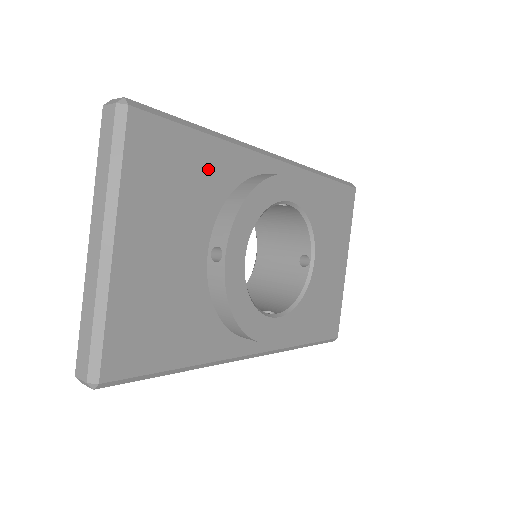
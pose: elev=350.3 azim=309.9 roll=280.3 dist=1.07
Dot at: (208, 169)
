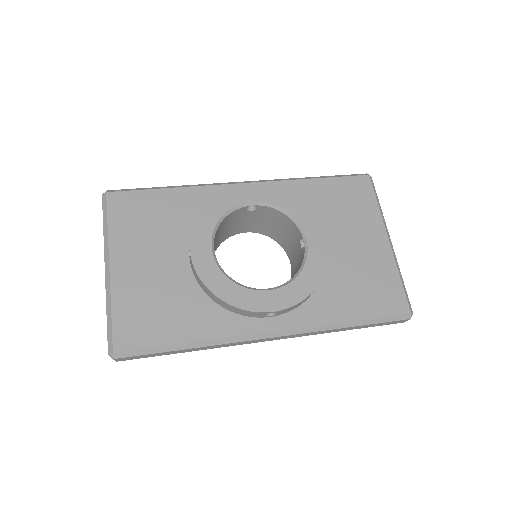
Dot at: (176, 207)
